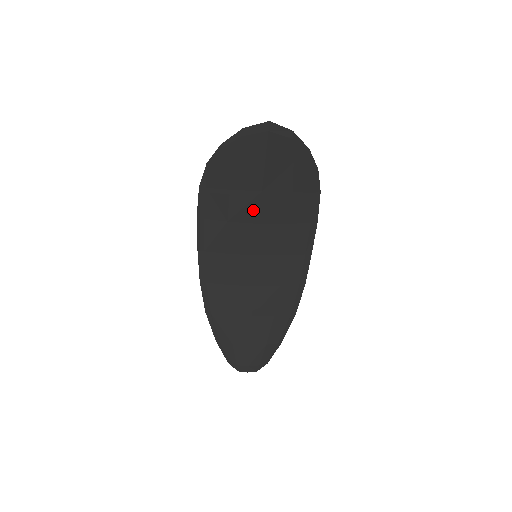
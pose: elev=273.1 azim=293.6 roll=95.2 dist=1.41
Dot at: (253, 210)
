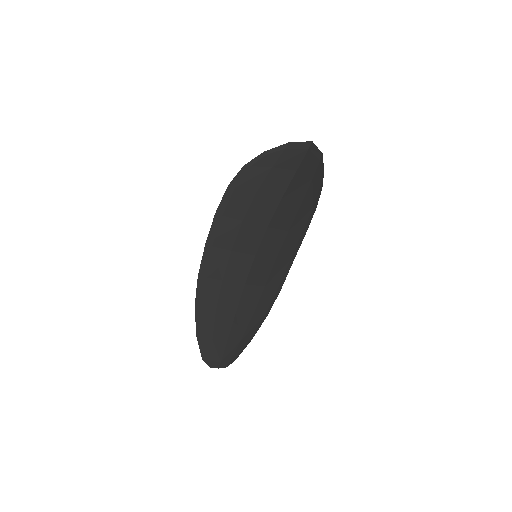
Dot at: (268, 214)
